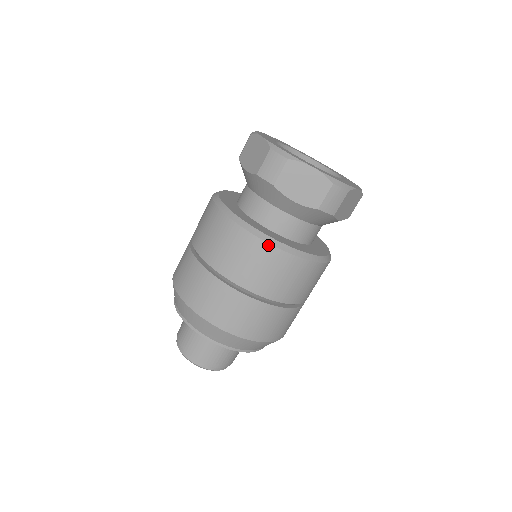
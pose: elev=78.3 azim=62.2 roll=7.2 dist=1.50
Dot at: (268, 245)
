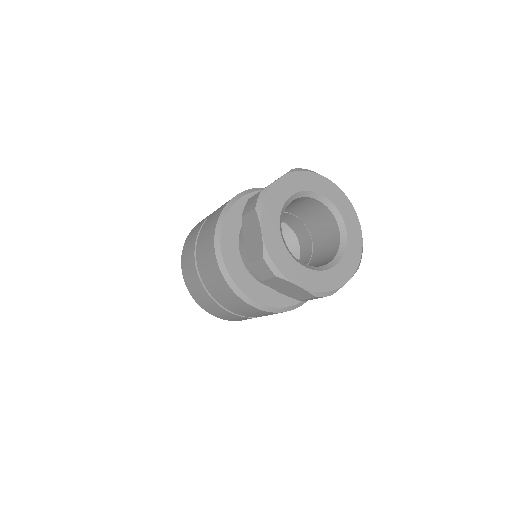
Dot at: (251, 306)
